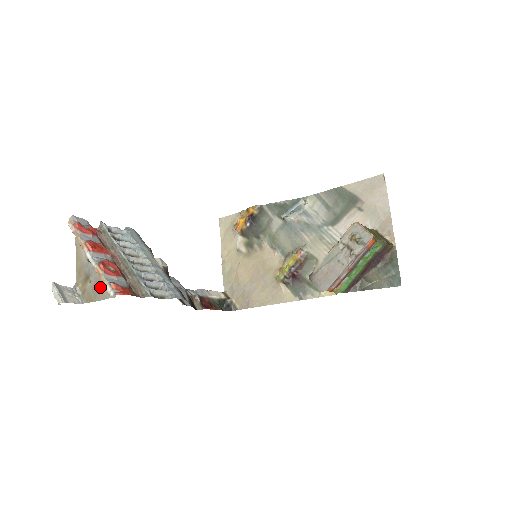
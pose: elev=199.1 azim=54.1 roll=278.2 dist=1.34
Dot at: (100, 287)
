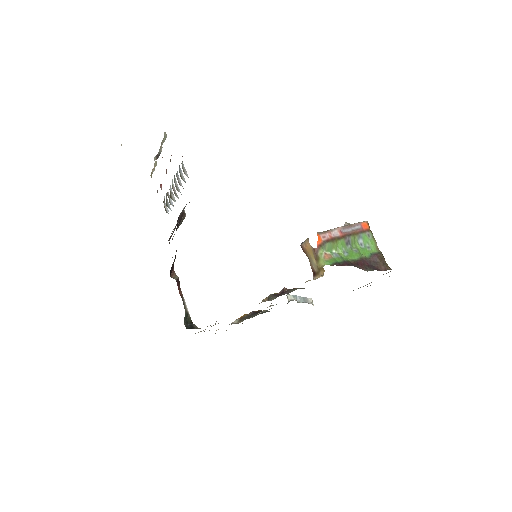
Dot at: occluded
